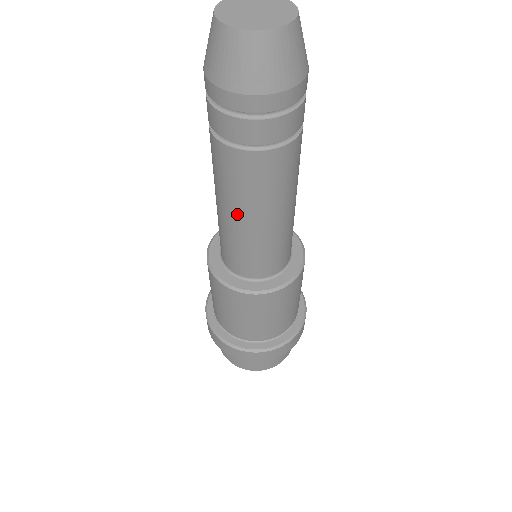
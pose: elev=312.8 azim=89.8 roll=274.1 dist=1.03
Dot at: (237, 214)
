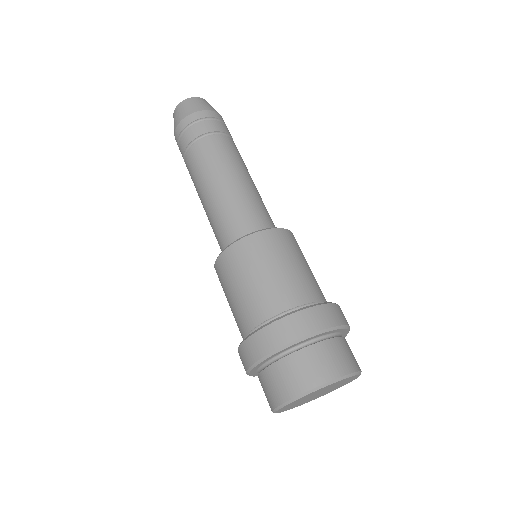
Dot at: (222, 179)
